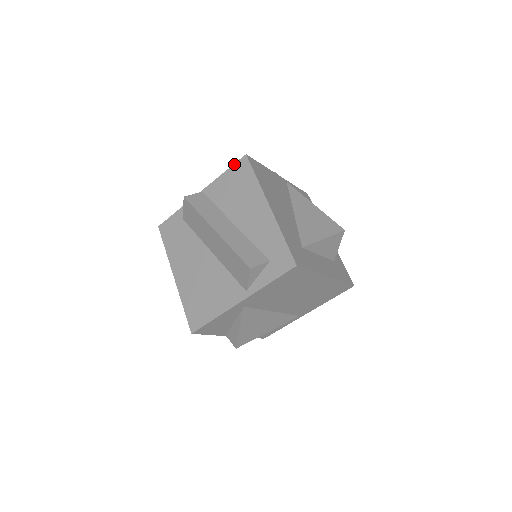
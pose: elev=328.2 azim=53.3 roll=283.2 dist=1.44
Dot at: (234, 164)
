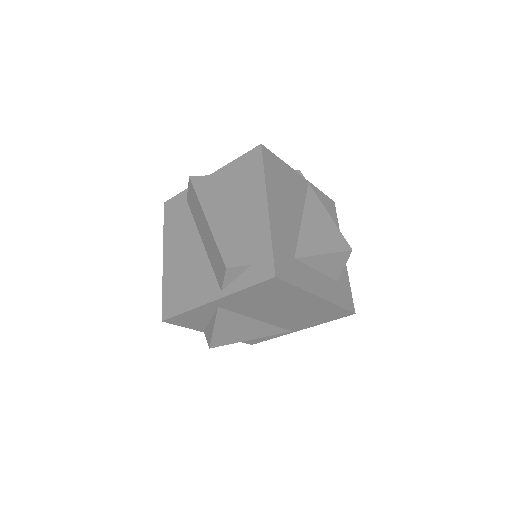
Dot at: (247, 152)
